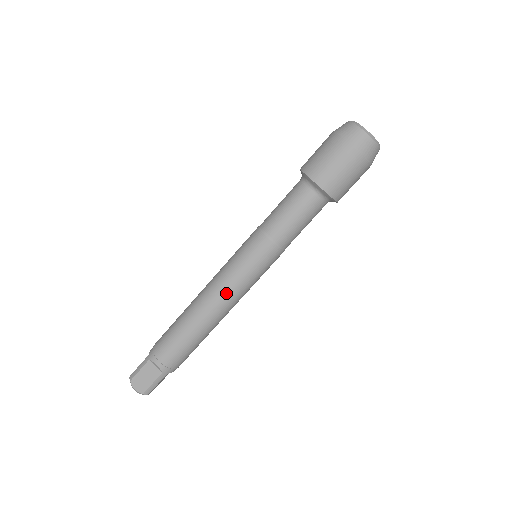
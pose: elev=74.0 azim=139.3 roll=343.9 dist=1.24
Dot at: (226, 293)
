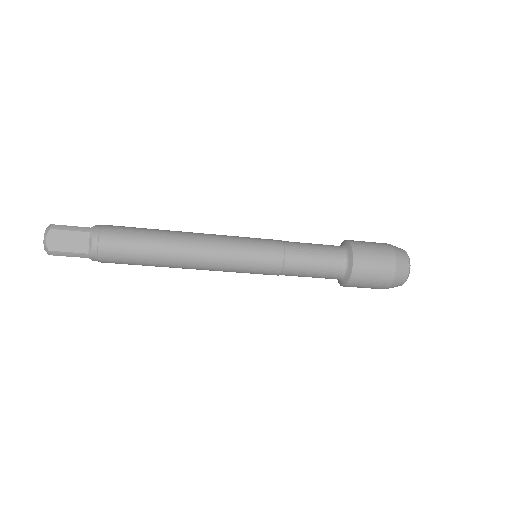
Dot at: (210, 270)
